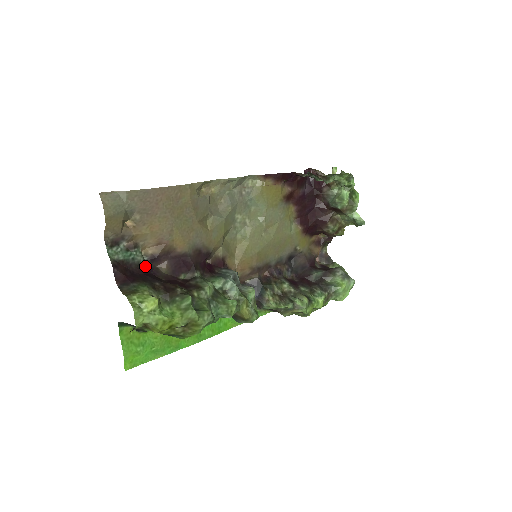
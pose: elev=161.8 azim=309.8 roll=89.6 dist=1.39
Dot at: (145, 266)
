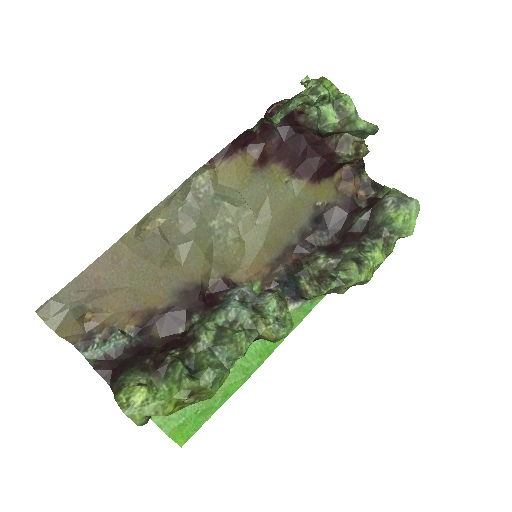
Dot at: (134, 343)
